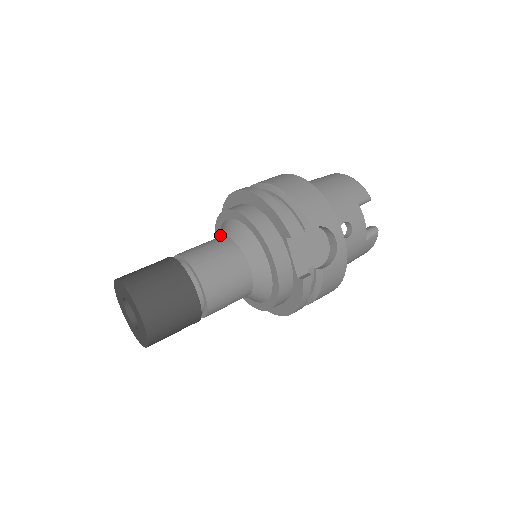
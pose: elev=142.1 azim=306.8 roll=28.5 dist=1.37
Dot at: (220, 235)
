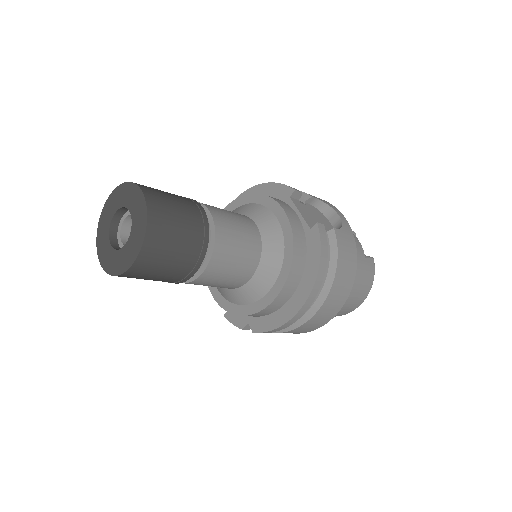
Dot at: occluded
